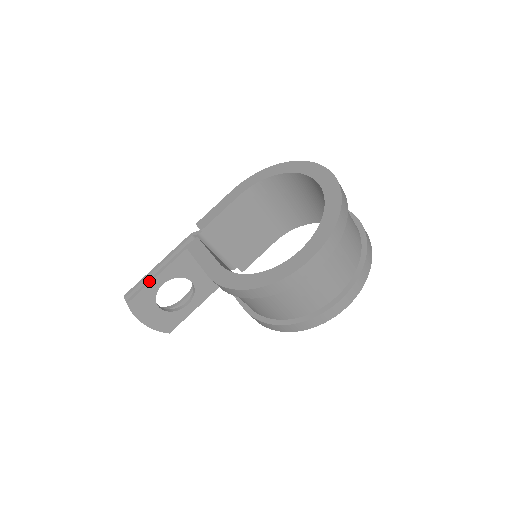
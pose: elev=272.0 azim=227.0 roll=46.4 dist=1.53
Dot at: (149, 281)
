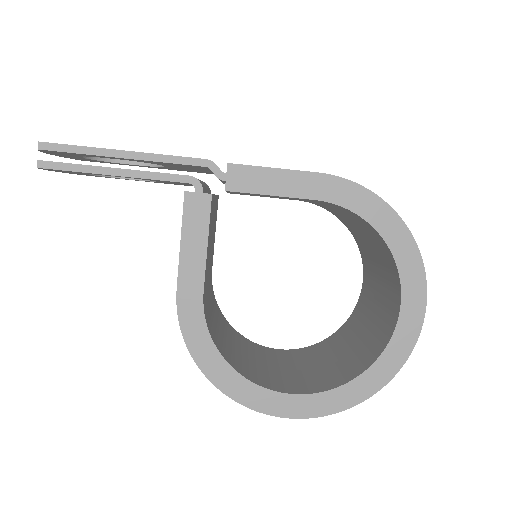
Dot at: (94, 170)
